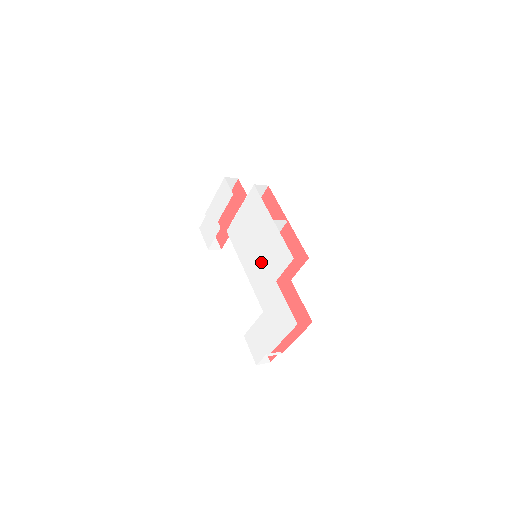
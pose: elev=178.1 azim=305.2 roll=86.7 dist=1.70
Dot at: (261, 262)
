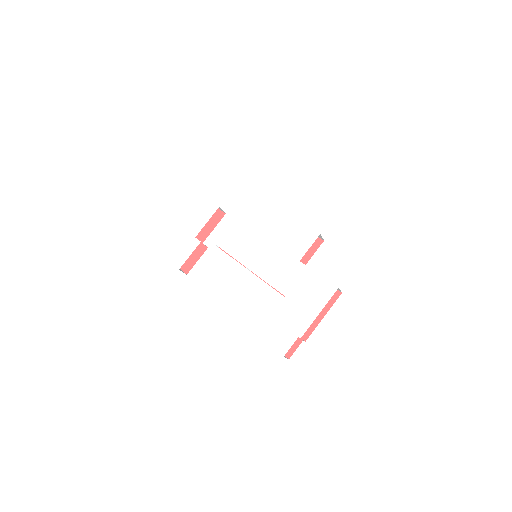
Dot at: (274, 252)
